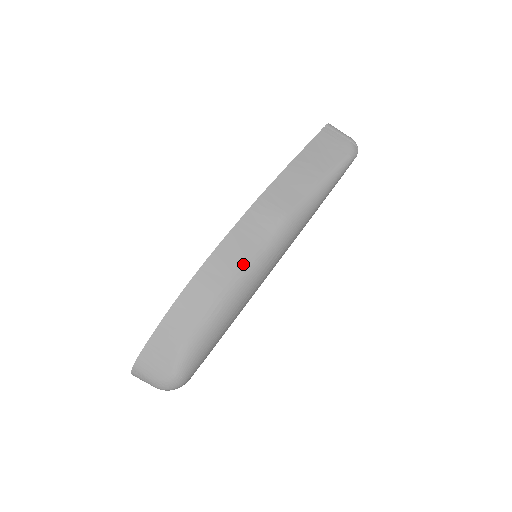
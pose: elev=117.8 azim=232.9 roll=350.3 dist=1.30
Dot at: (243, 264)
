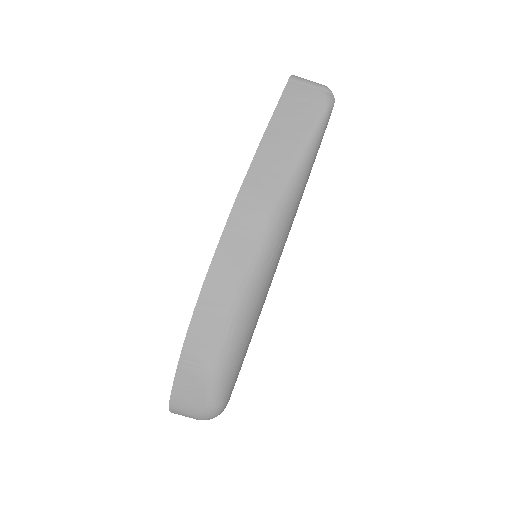
Dot at: (243, 275)
